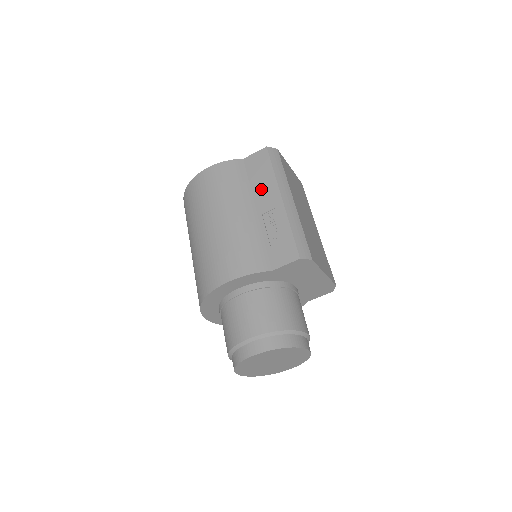
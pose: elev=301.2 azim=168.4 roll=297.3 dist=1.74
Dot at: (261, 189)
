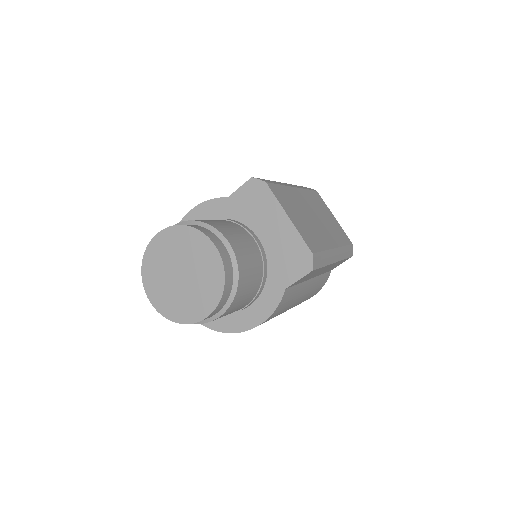
Dot at: occluded
